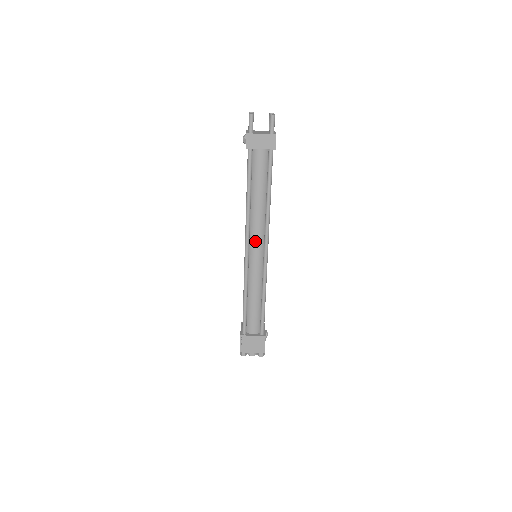
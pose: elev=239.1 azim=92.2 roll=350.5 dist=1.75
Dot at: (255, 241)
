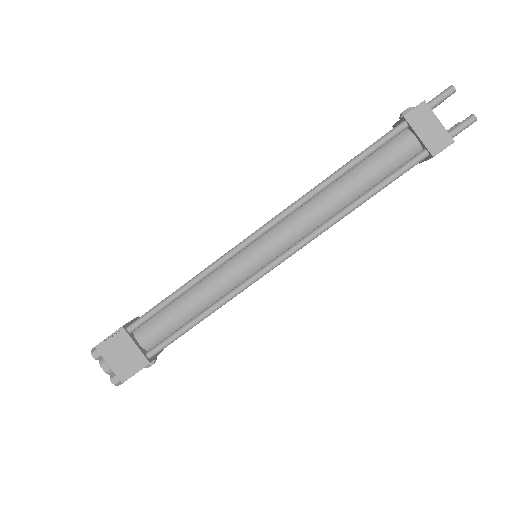
Dot at: (281, 234)
